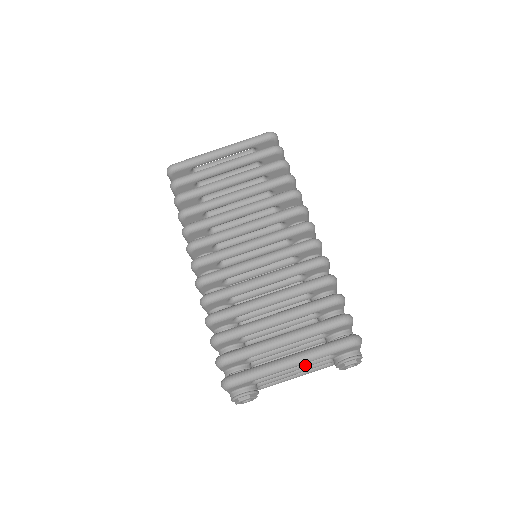
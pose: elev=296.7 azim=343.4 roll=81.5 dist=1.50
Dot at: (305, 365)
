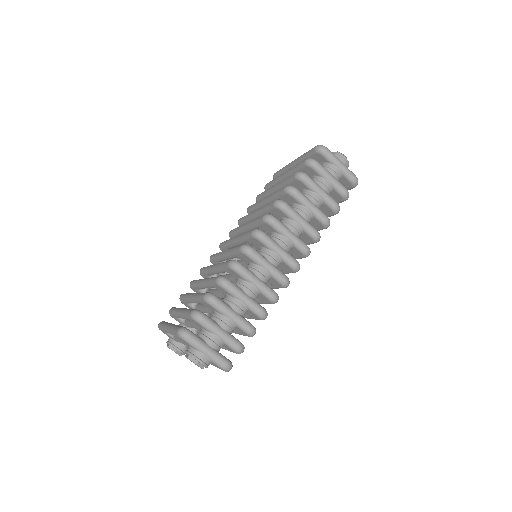
Dot at: (182, 341)
